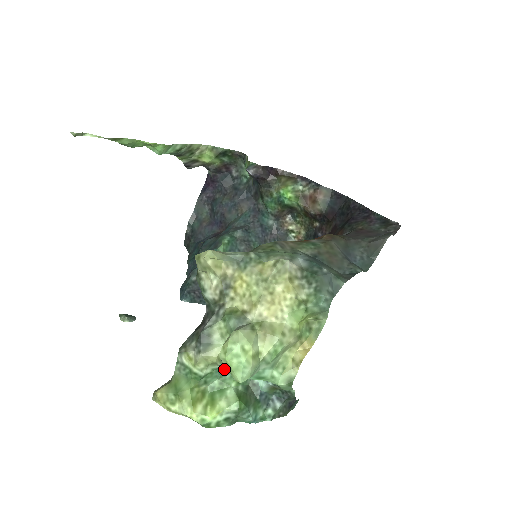
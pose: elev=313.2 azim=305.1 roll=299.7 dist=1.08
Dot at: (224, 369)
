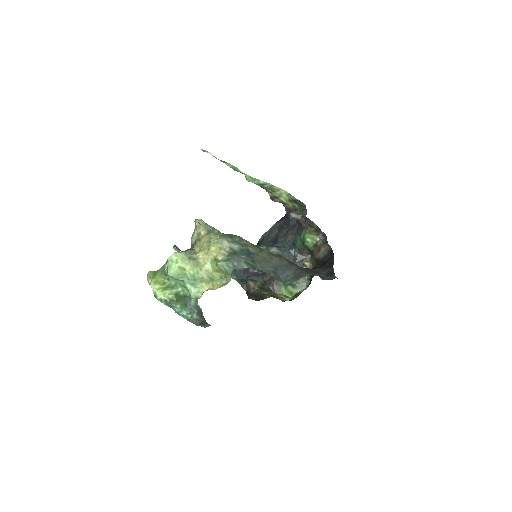
Dot at: occluded
